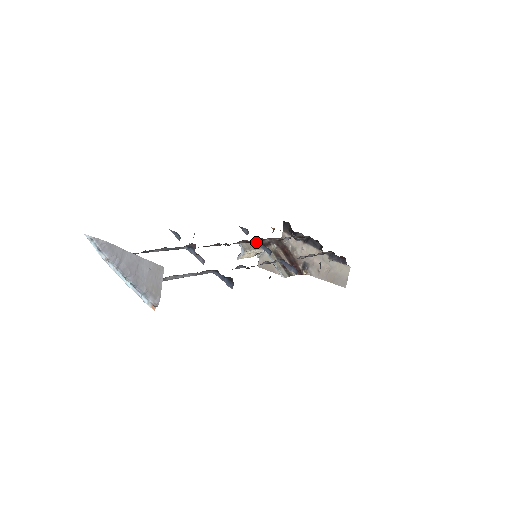
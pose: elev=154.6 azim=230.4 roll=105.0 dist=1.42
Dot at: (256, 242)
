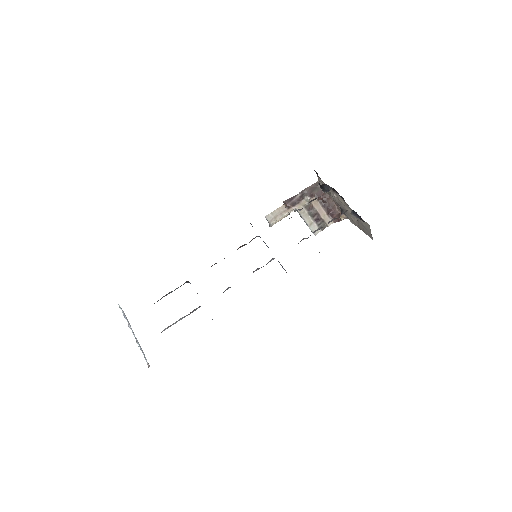
Dot at: occluded
